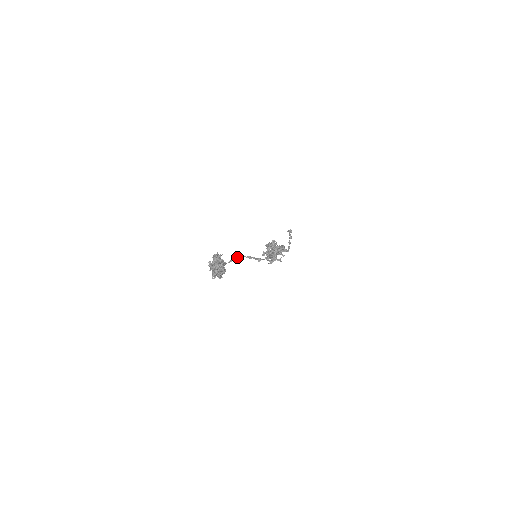
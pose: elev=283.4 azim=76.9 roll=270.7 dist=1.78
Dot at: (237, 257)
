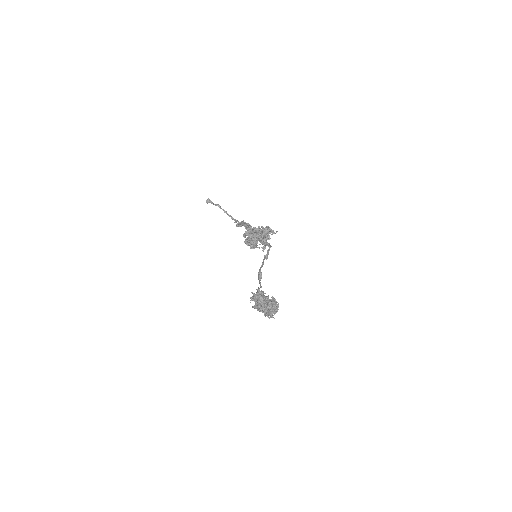
Dot at: (259, 275)
